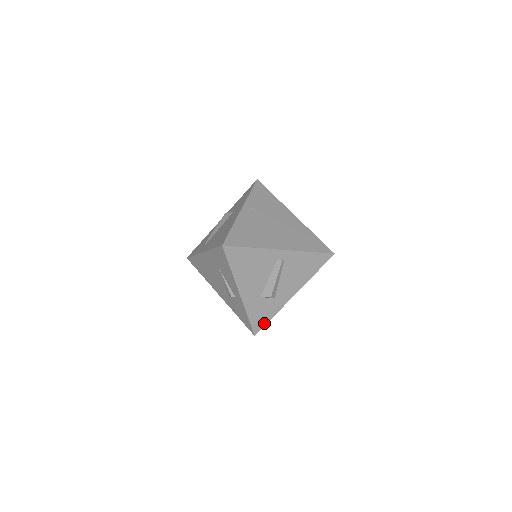
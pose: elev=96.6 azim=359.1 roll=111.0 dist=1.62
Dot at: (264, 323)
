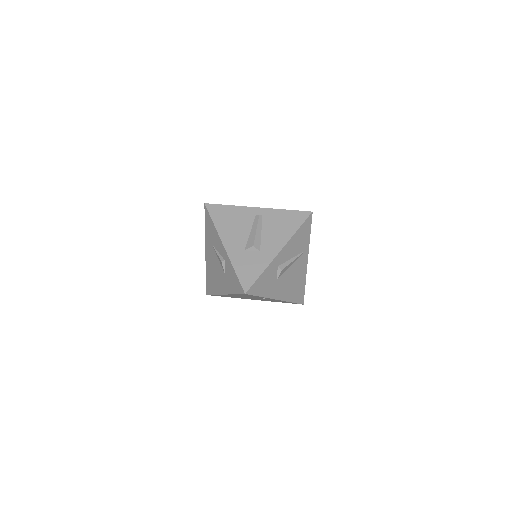
Dot at: (253, 279)
